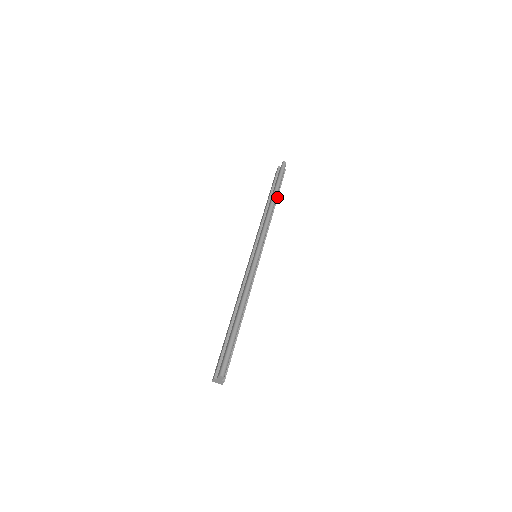
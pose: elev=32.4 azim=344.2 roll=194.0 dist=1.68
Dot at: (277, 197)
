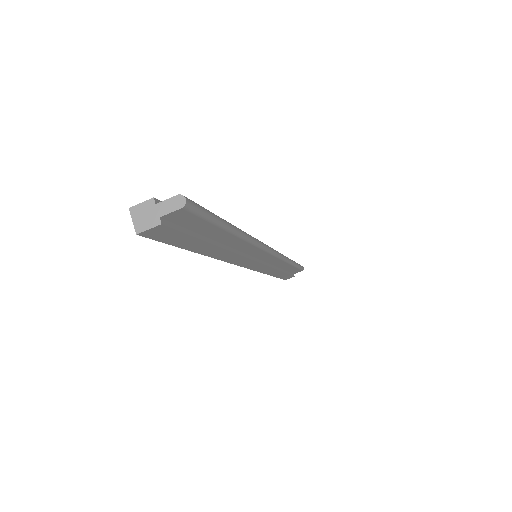
Dot at: (285, 271)
